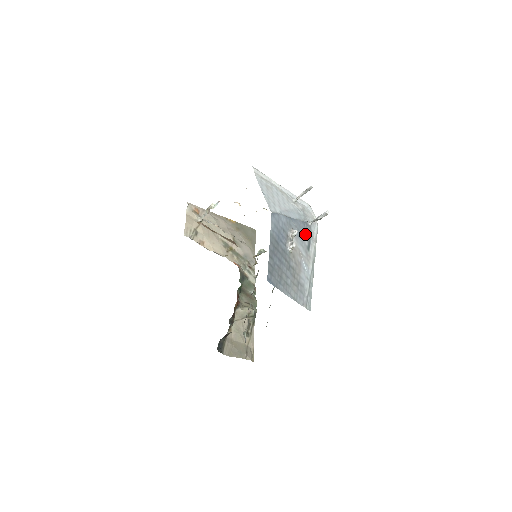
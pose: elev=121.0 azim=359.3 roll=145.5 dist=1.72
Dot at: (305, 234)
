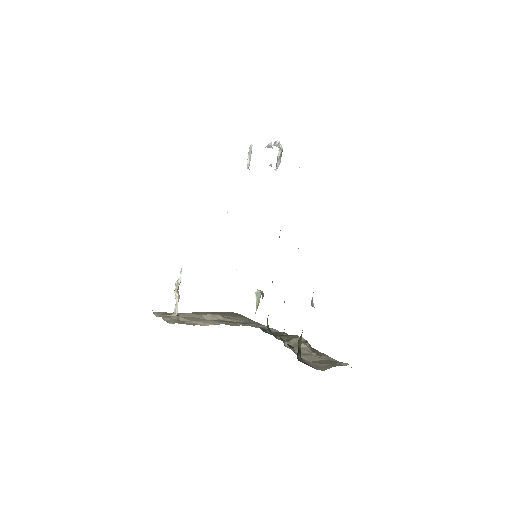
Dot at: occluded
